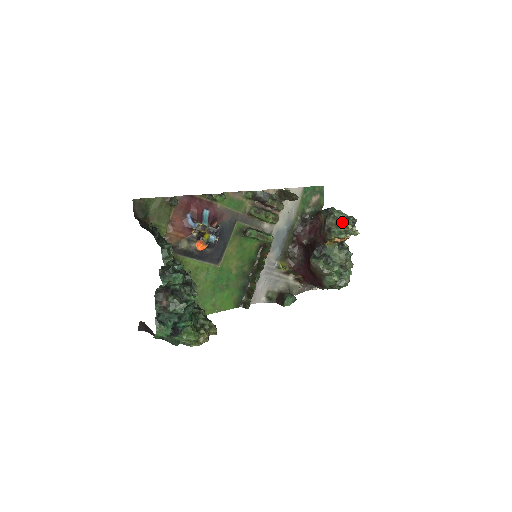
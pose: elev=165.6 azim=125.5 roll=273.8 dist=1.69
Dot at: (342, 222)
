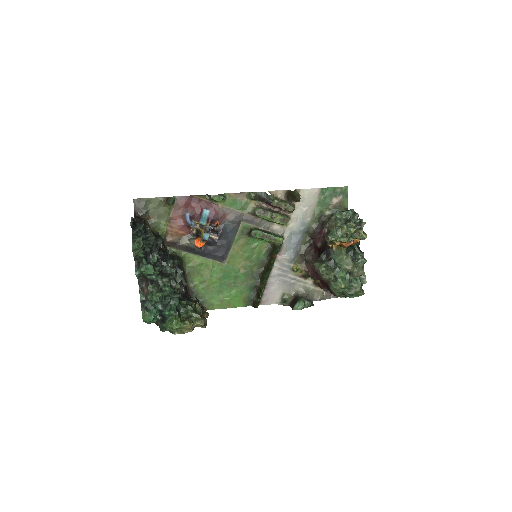
Dot at: (343, 224)
